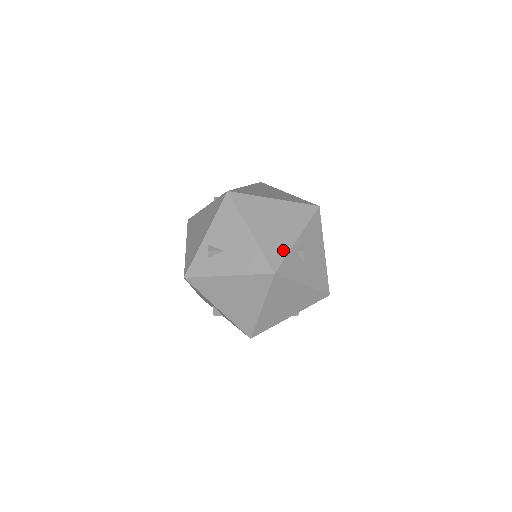
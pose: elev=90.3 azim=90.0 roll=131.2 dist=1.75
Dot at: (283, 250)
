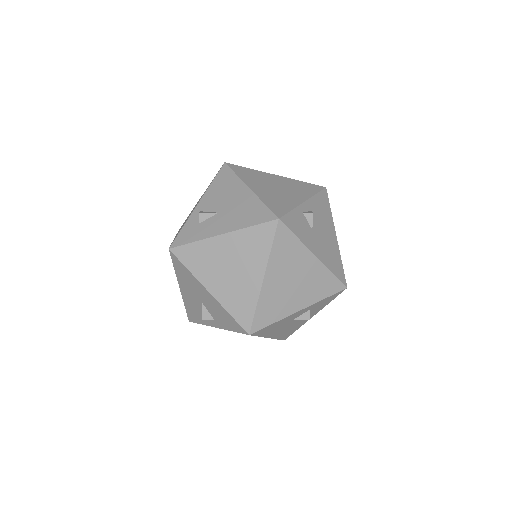
Dot at: (288, 206)
